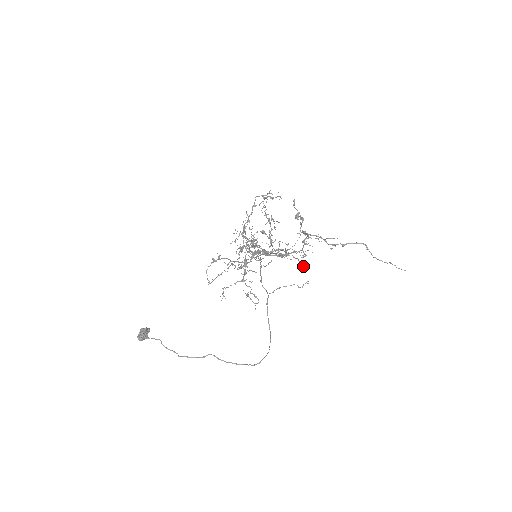
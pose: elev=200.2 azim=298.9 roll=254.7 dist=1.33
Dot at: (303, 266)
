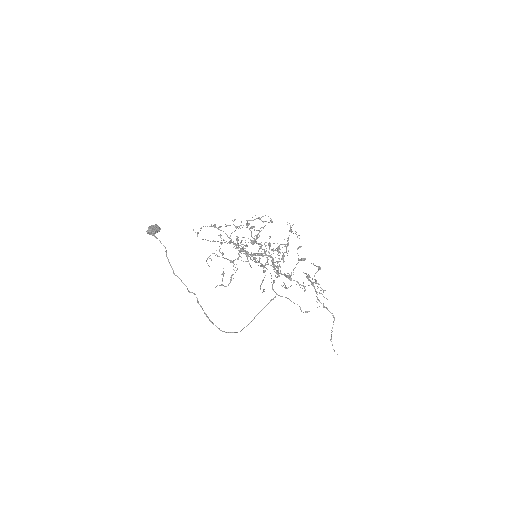
Dot at: occluded
